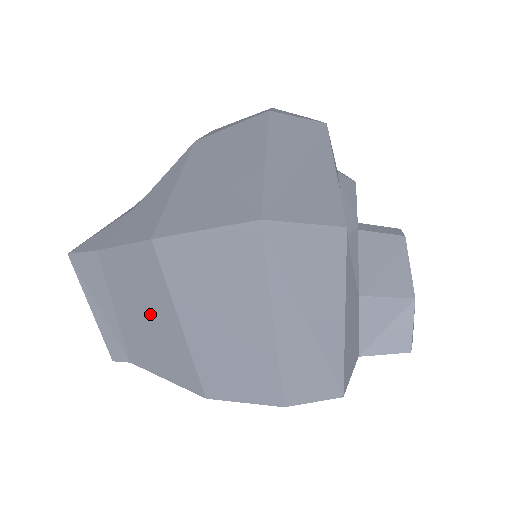
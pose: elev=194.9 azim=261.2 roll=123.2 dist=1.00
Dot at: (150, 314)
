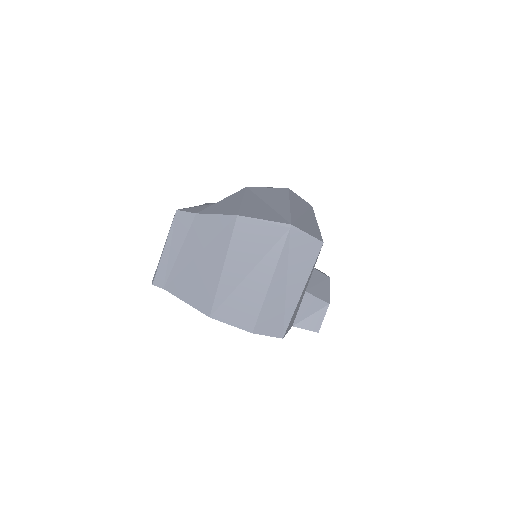
Dot at: (206, 256)
